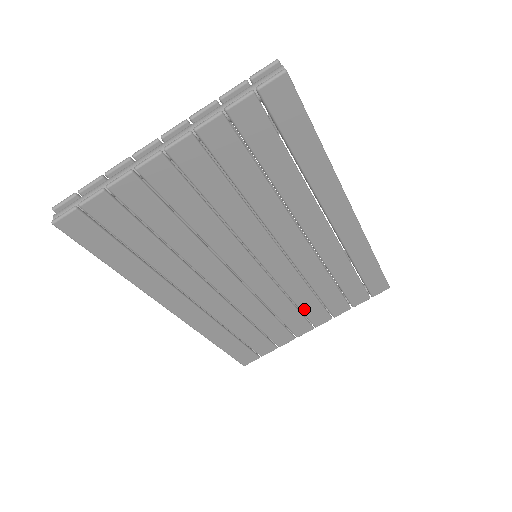
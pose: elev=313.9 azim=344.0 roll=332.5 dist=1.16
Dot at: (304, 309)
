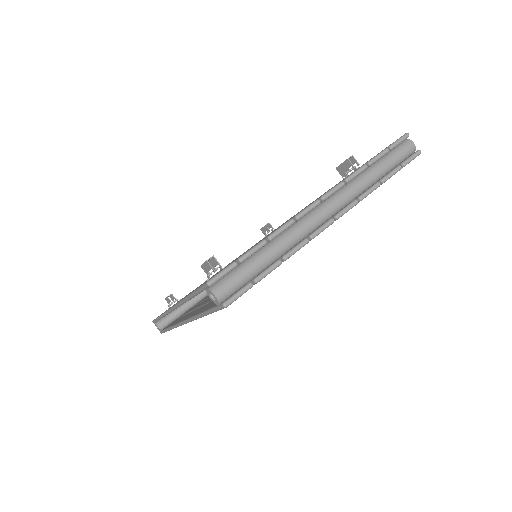
Dot at: occluded
